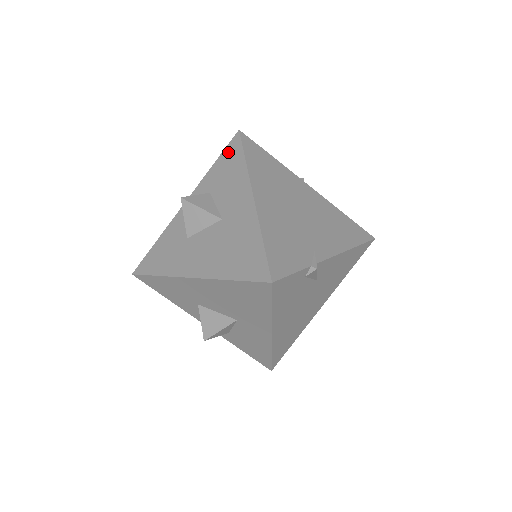
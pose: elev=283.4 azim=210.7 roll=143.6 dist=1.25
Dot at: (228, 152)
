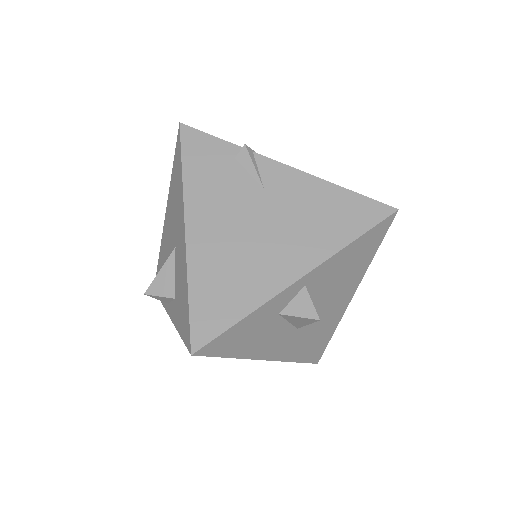
Dot at: occluded
